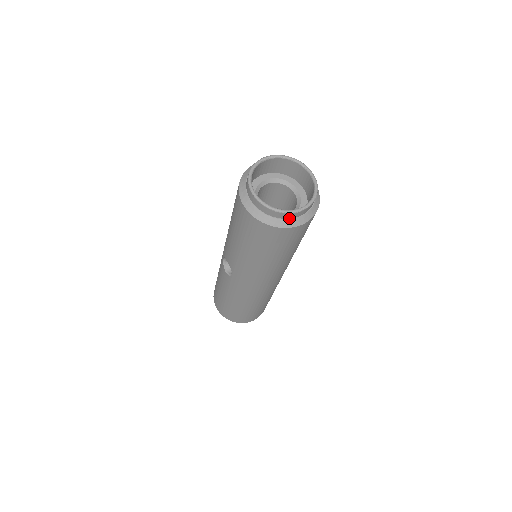
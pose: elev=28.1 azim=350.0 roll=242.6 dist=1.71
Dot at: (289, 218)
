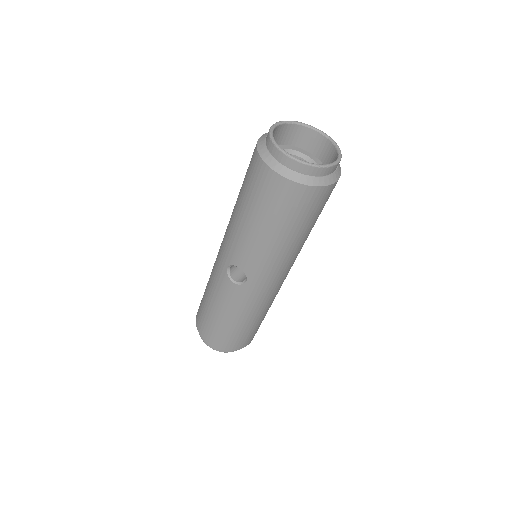
Dot at: (328, 174)
